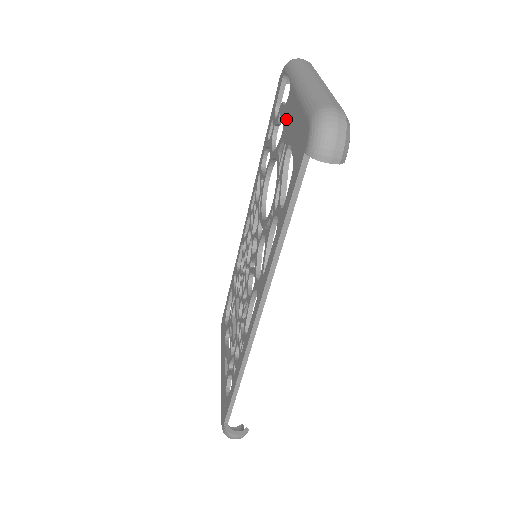
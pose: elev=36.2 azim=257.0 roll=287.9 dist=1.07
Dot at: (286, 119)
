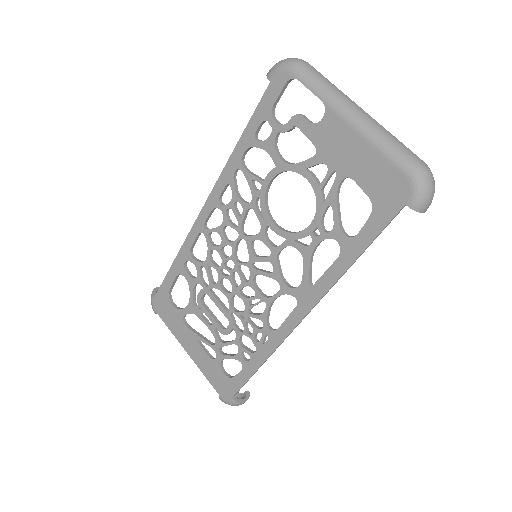
Dot at: (326, 144)
